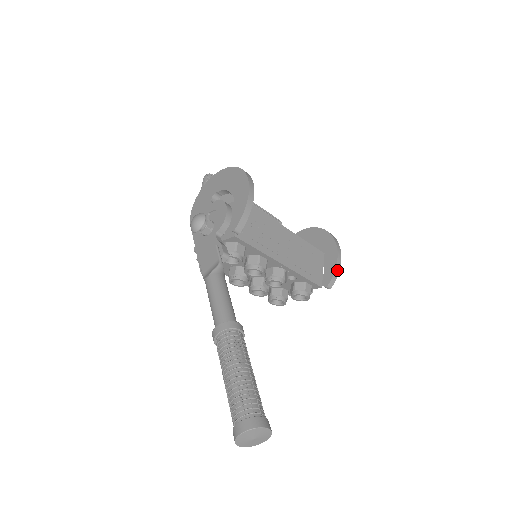
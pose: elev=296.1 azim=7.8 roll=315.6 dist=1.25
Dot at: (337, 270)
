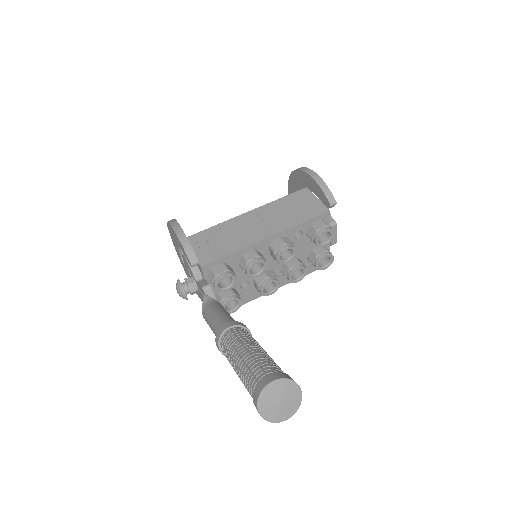
Dot at: (322, 185)
